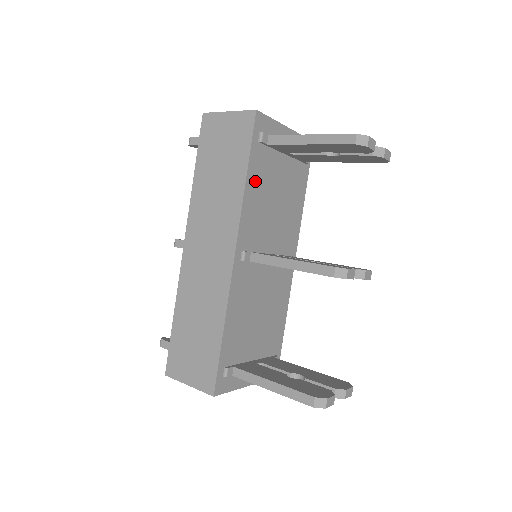
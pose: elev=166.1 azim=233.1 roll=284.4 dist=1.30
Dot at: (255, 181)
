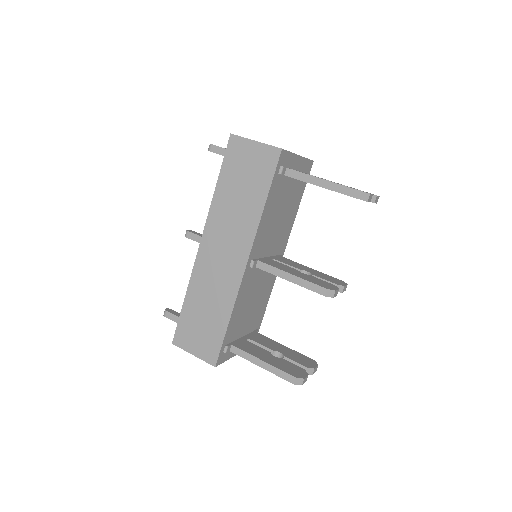
Dot at: (270, 205)
